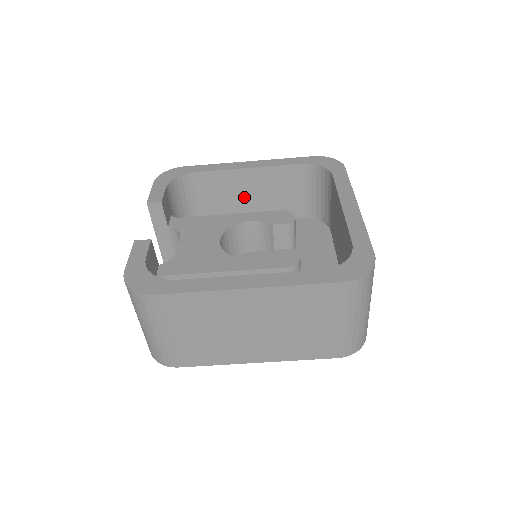
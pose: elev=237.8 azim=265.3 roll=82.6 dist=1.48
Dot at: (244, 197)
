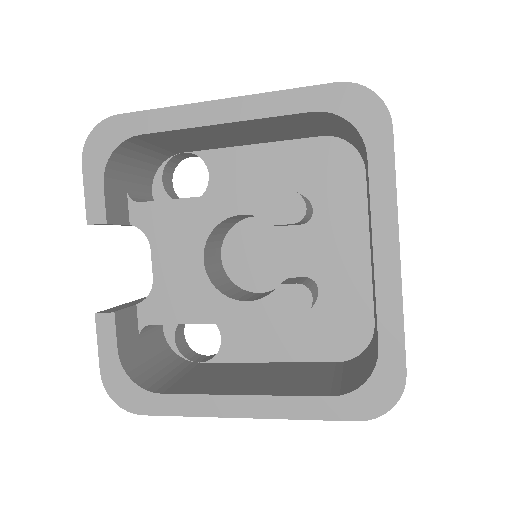
Dot at: (227, 137)
